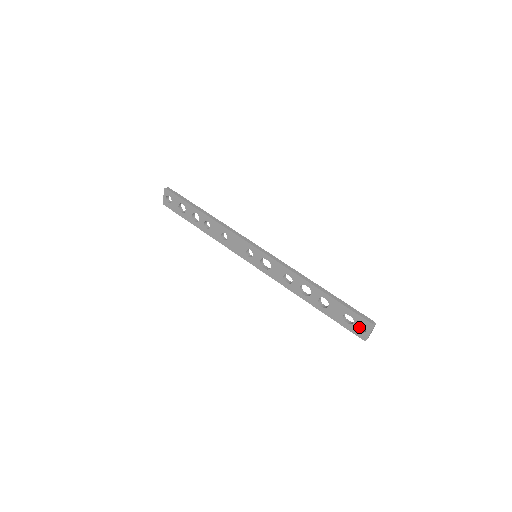
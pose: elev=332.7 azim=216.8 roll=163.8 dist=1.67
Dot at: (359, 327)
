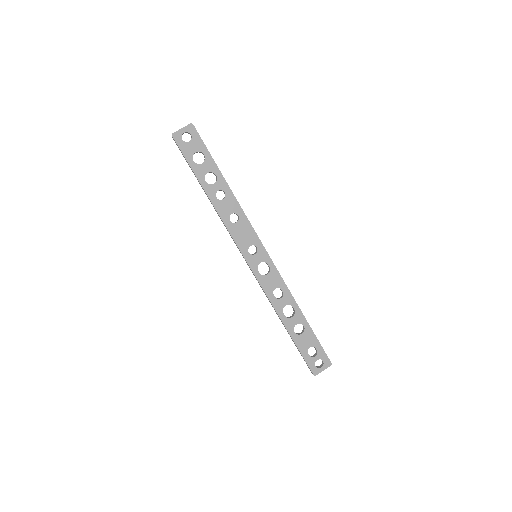
Dot at: (314, 362)
